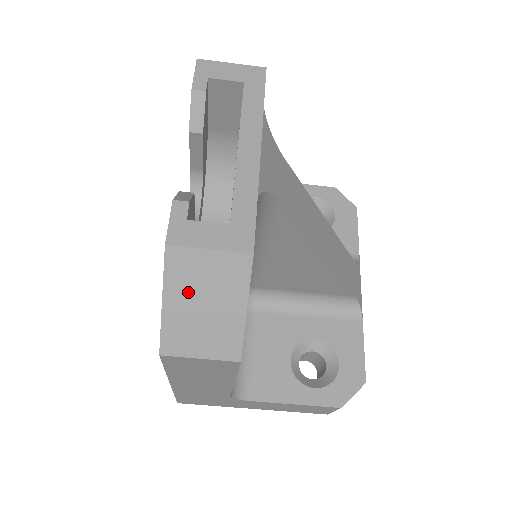
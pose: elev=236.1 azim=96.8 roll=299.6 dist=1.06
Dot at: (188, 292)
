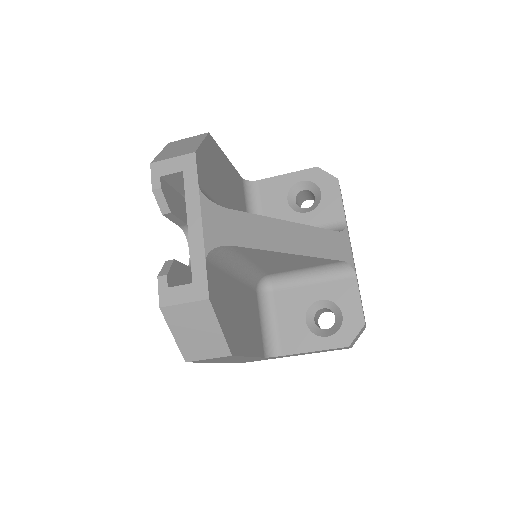
Dot at: (184, 327)
